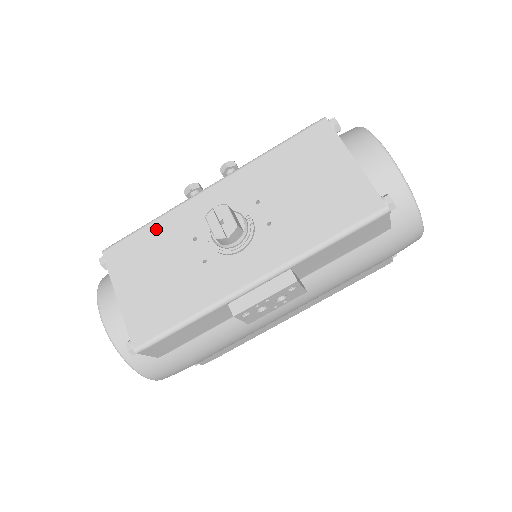
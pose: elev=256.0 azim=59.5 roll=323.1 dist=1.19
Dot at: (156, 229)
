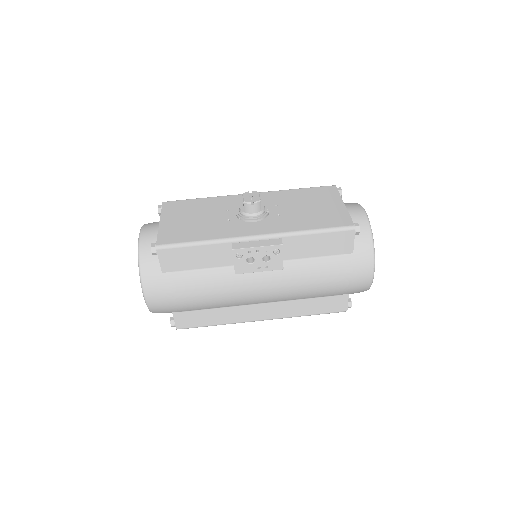
Dot at: (205, 201)
